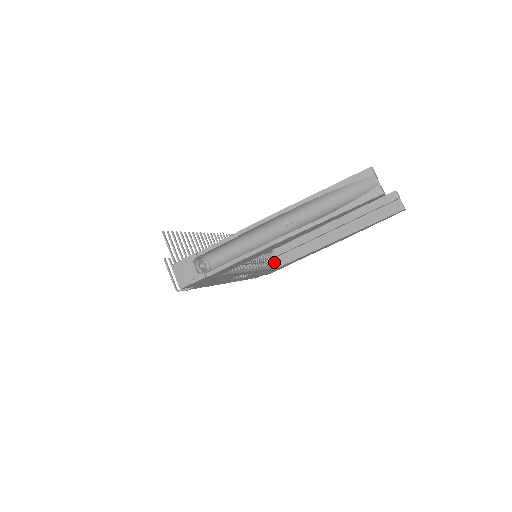
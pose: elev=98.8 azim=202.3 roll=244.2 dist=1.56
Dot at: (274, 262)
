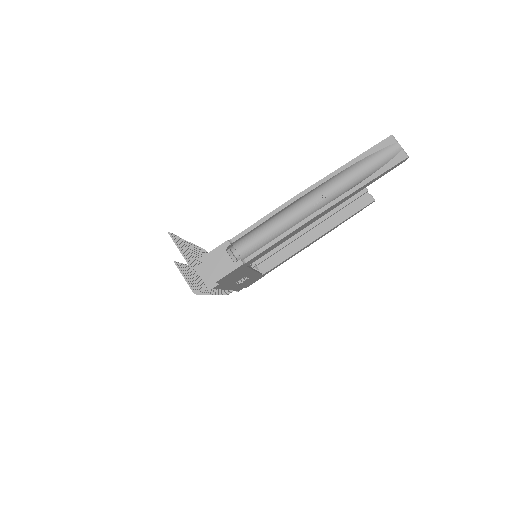
Dot at: occluded
